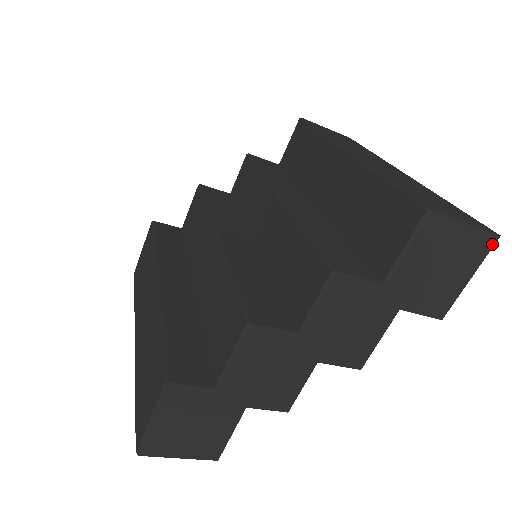
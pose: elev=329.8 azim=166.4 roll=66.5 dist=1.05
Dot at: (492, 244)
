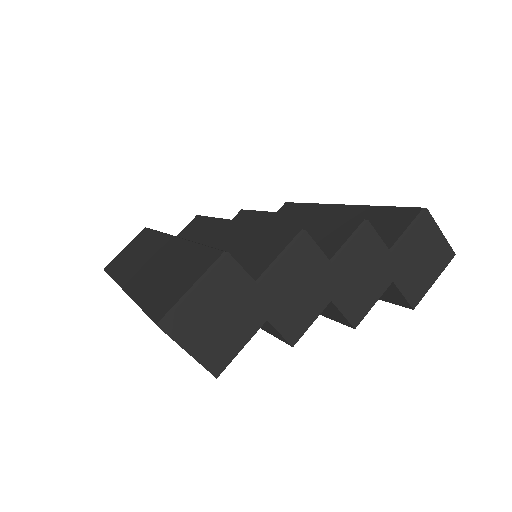
Dot at: (451, 258)
